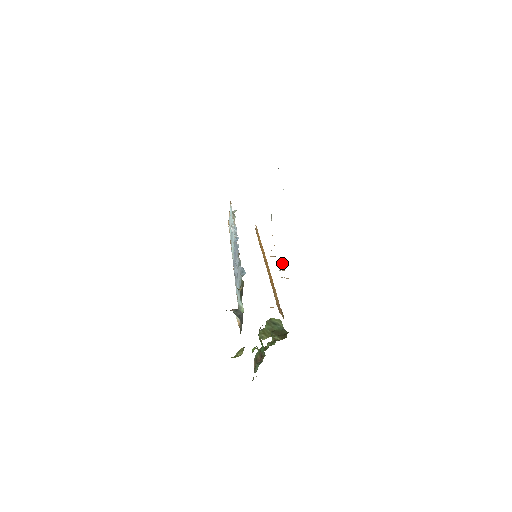
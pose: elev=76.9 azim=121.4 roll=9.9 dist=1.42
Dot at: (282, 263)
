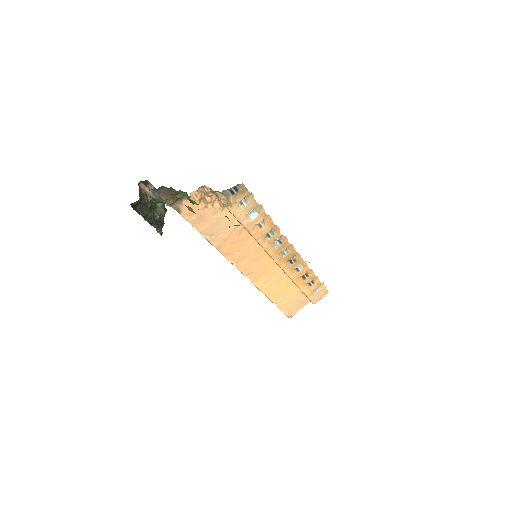
Dot at: (289, 251)
